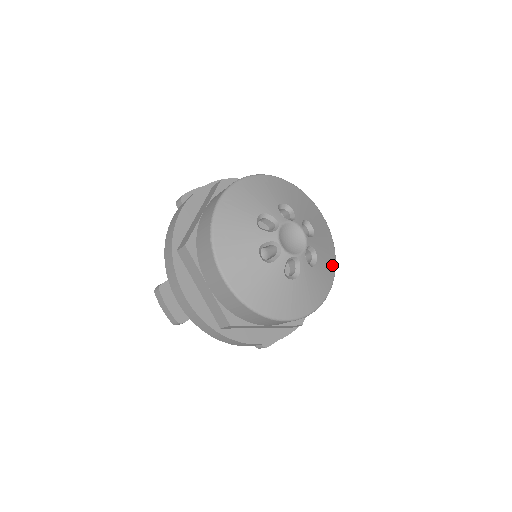
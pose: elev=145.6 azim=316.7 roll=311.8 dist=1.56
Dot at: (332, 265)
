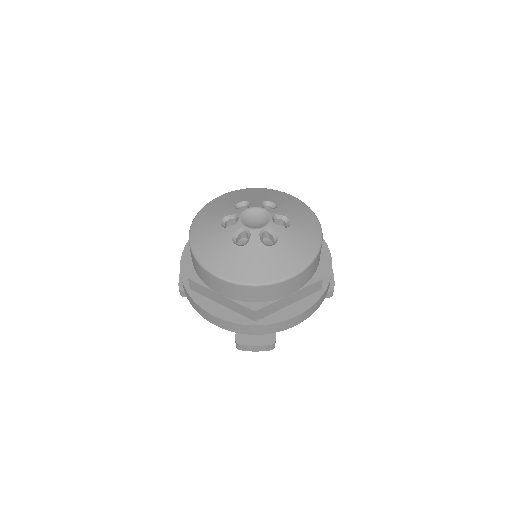
Dot at: (300, 262)
